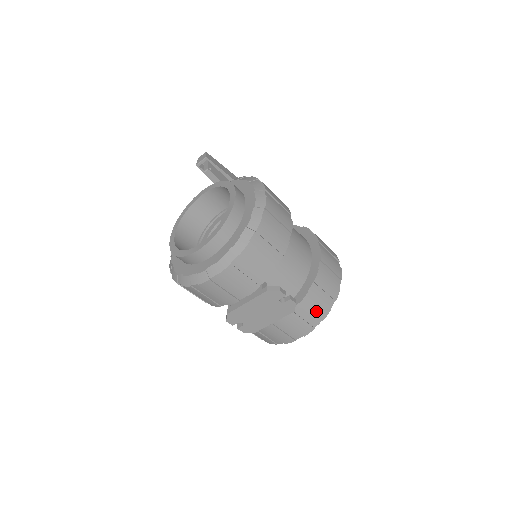
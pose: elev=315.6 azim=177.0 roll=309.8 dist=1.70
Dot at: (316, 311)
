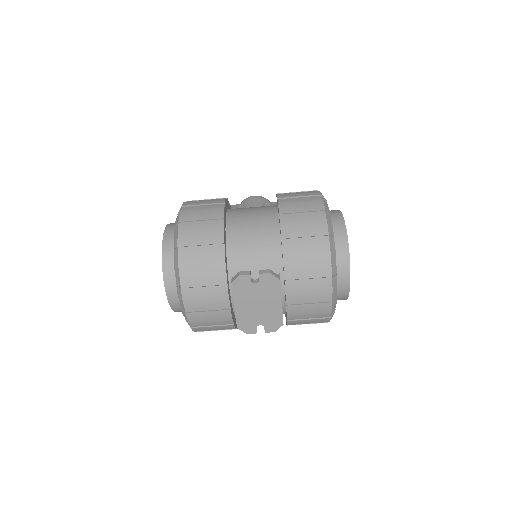
Dot at: (312, 261)
